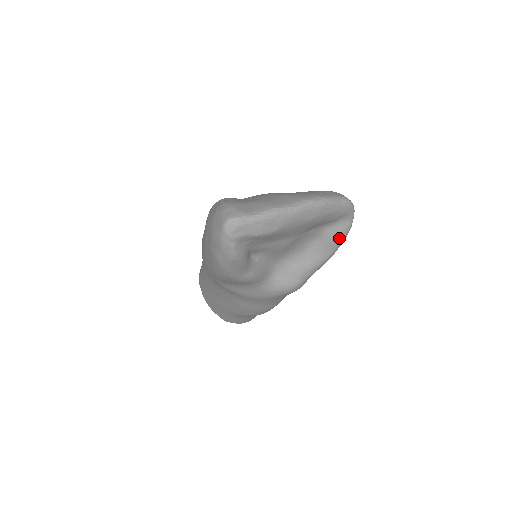
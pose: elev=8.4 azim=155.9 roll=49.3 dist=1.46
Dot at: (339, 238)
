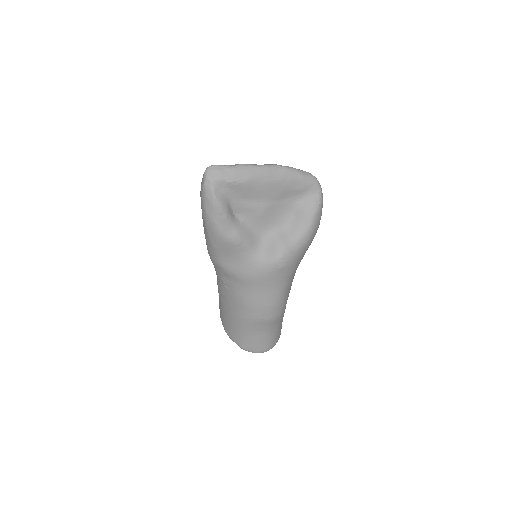
Dot at: (312, 210)
